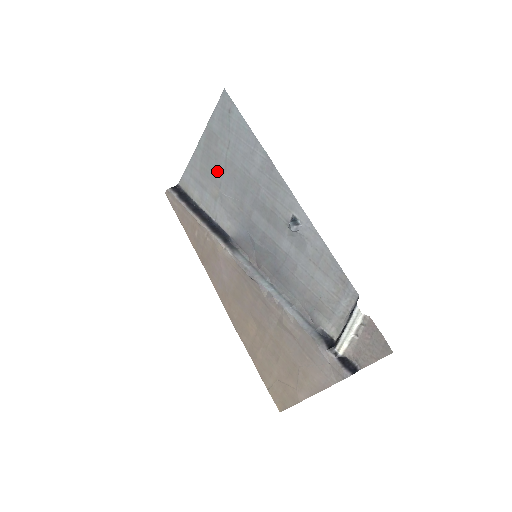
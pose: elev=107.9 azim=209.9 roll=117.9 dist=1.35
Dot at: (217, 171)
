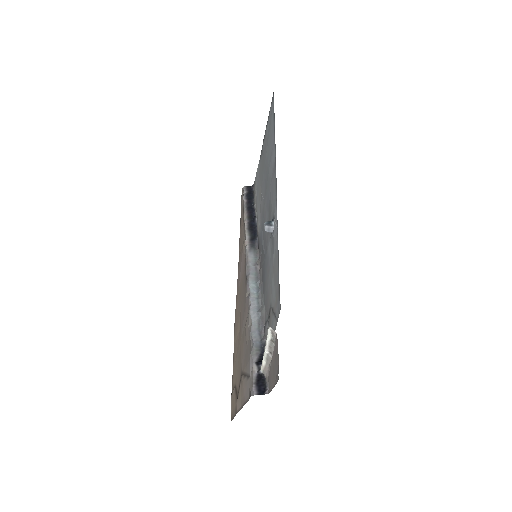
Dot at: (263, 171)
